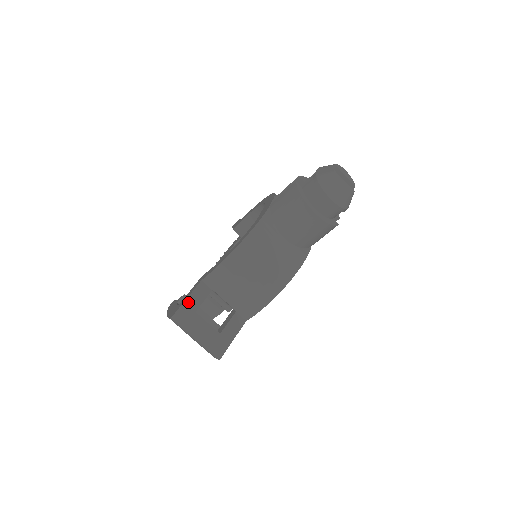
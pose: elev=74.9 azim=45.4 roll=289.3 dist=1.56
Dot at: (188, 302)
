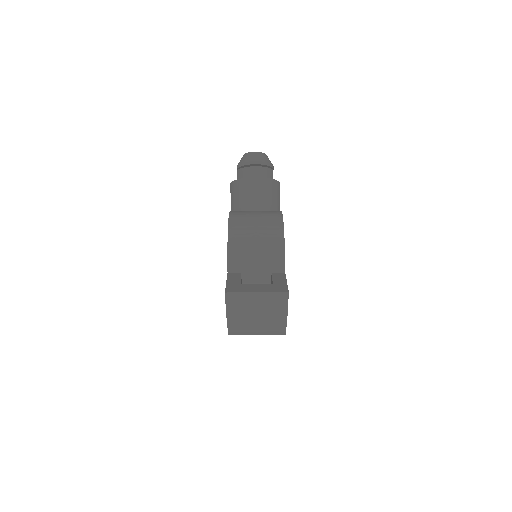
Dot at: (229, 283)
